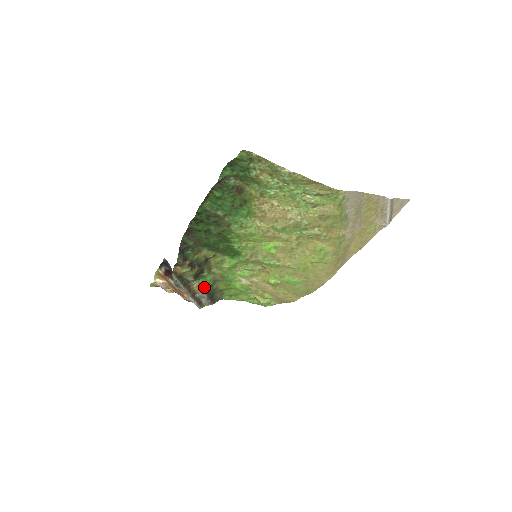
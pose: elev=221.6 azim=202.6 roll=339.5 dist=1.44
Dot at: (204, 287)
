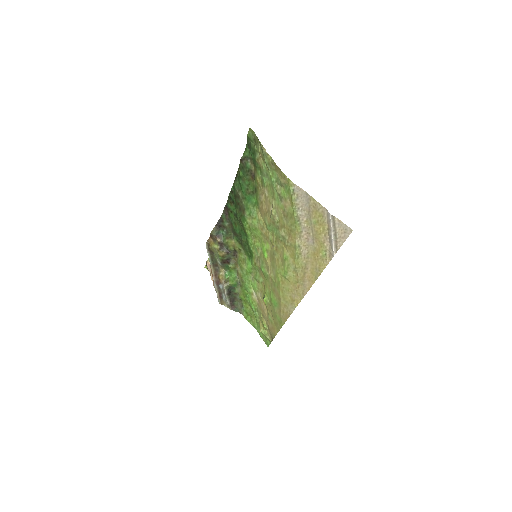
Dot at: (228, 282)
